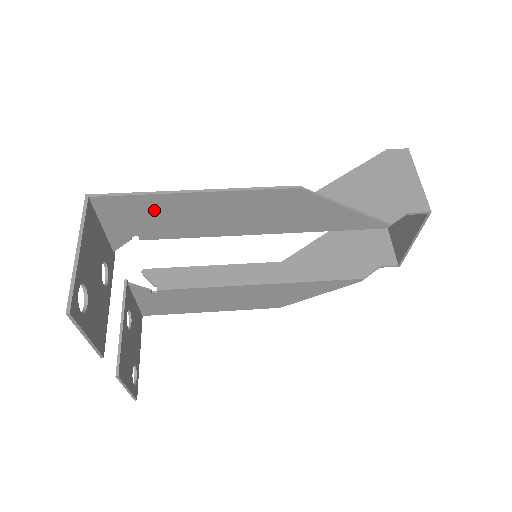
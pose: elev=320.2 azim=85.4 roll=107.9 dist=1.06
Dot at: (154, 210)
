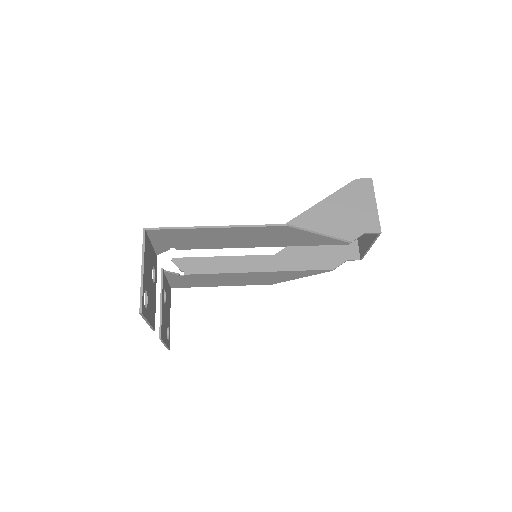
Dot at: (188, 236)
